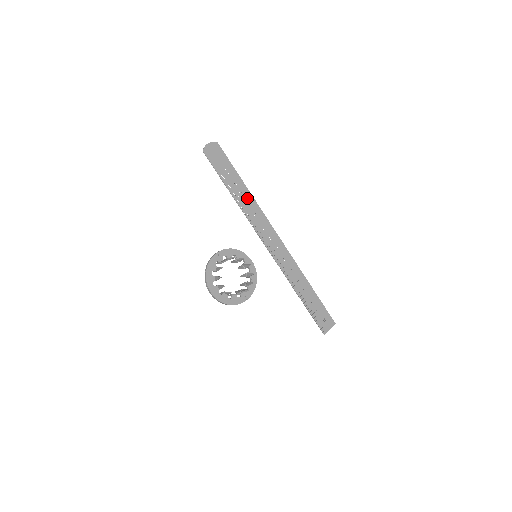
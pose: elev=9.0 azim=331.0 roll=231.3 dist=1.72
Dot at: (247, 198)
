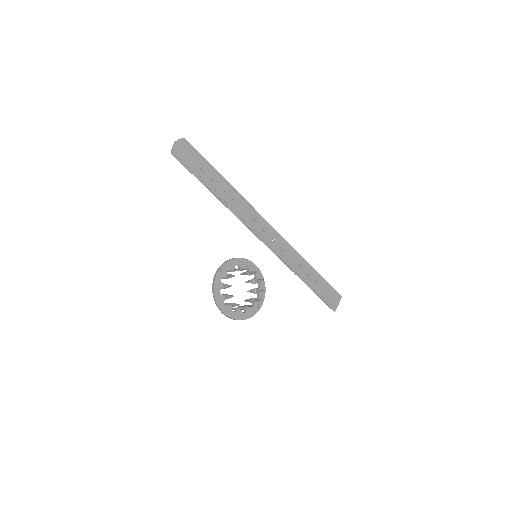
Dot at: (231, 194)
